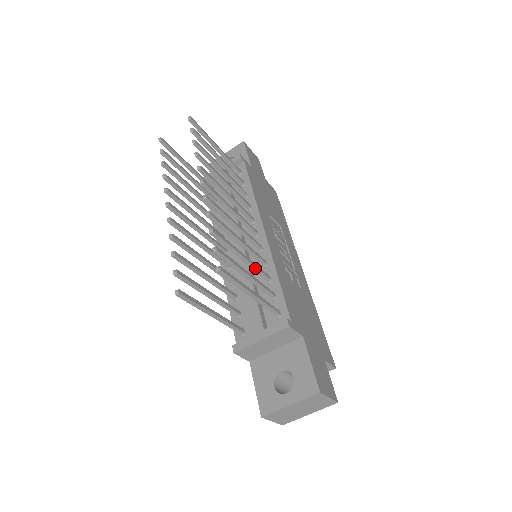
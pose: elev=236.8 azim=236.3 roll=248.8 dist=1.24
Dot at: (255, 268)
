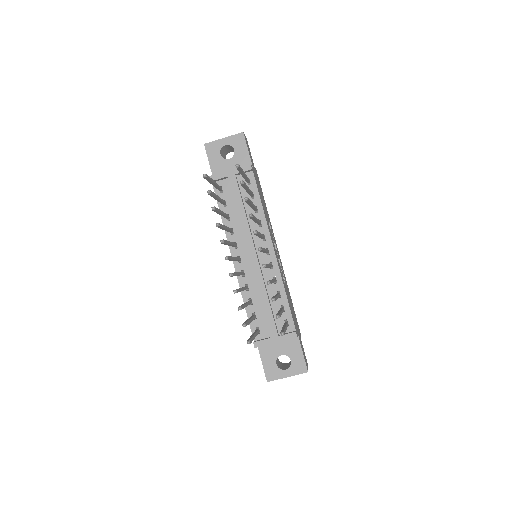
Dot at: occluded
